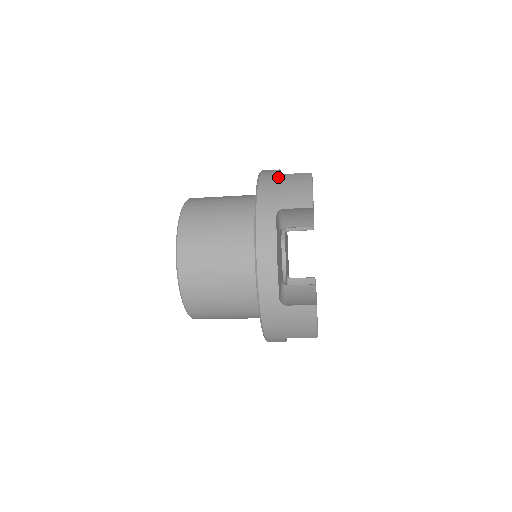
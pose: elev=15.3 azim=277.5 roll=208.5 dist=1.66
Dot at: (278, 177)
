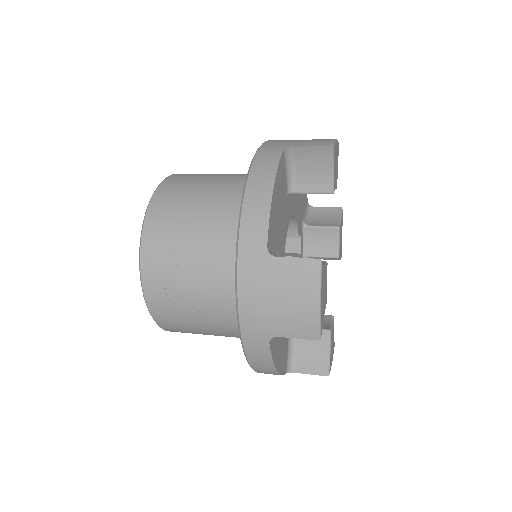
Dot at: occluded
